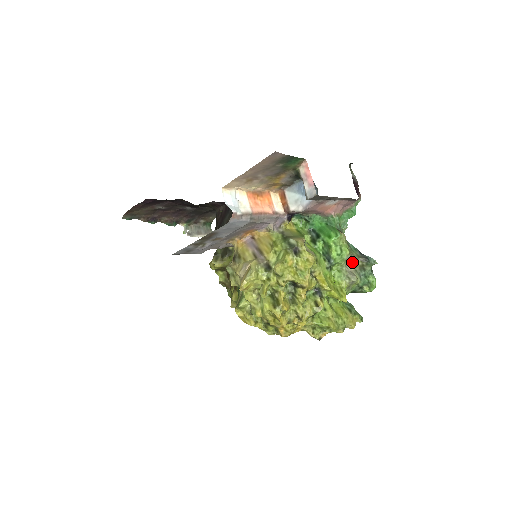
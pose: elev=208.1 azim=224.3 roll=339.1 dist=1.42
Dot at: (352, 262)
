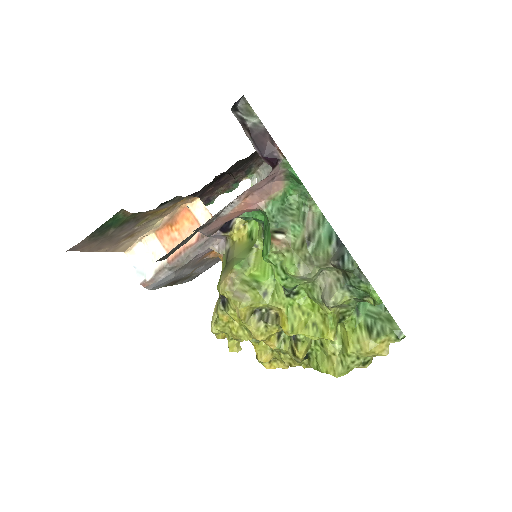
Dot at: (325, 268)
